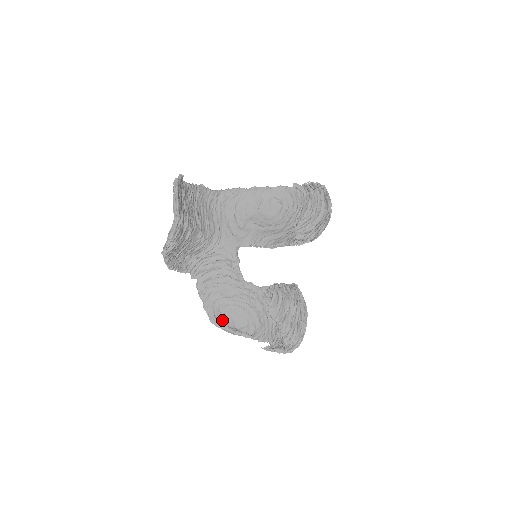
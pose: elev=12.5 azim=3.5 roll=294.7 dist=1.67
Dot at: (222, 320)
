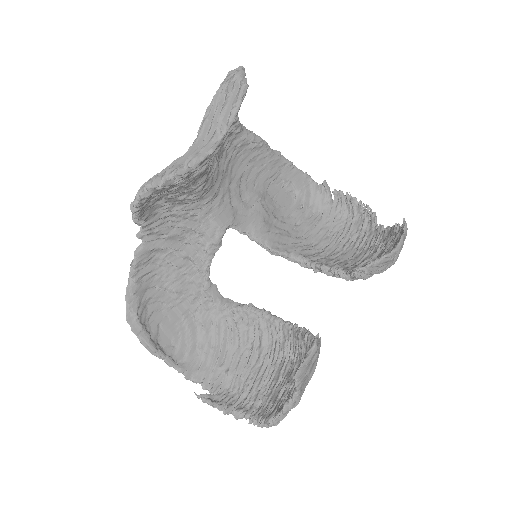
Dot at: (144, 323)
